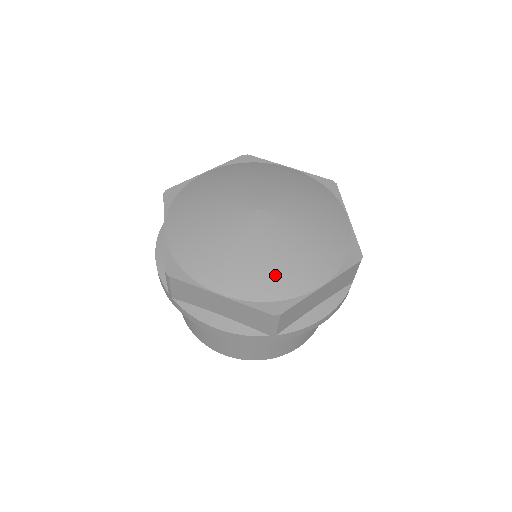
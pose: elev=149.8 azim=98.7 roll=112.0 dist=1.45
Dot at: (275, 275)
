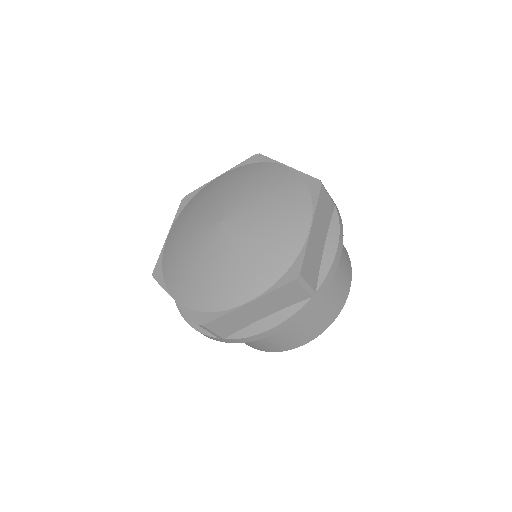
Dot at: (211, 288)
